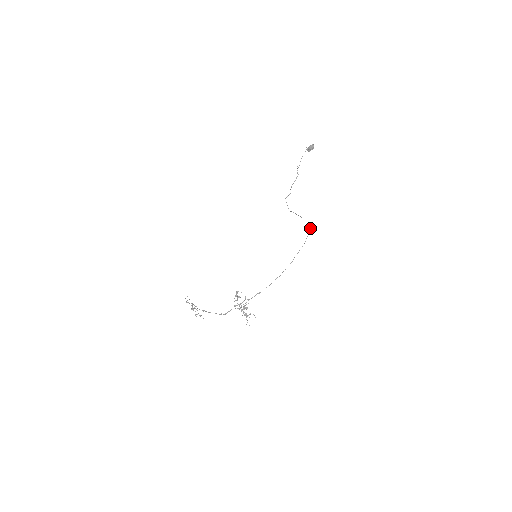
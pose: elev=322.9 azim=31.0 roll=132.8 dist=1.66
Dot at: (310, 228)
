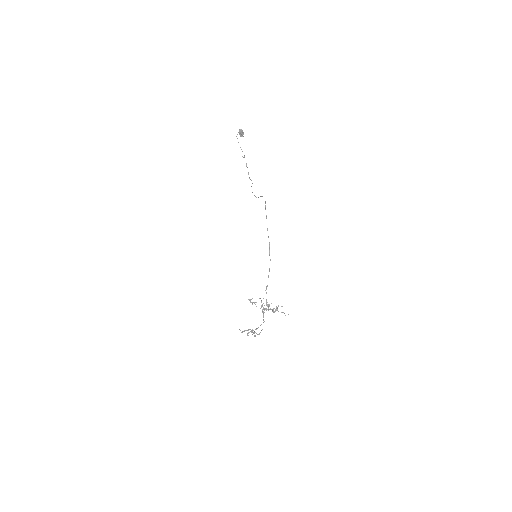
Dot at: (265, 202)
